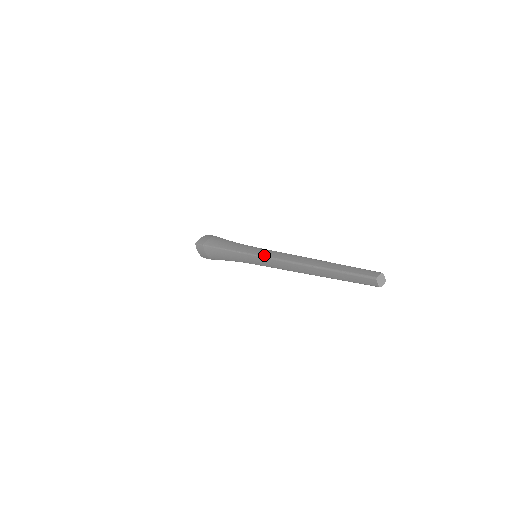
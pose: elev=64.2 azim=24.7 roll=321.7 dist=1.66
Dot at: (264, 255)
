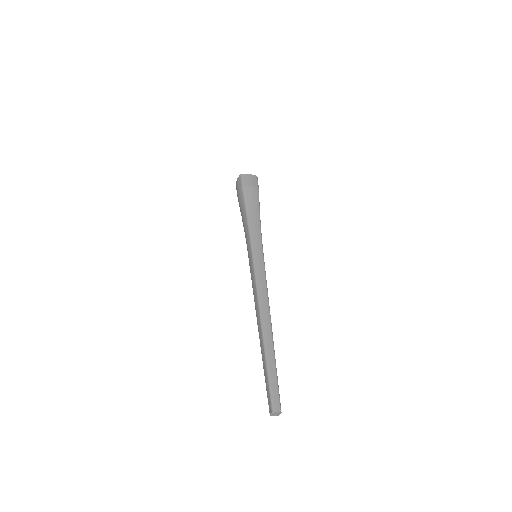
Dot at: (256, 271)
